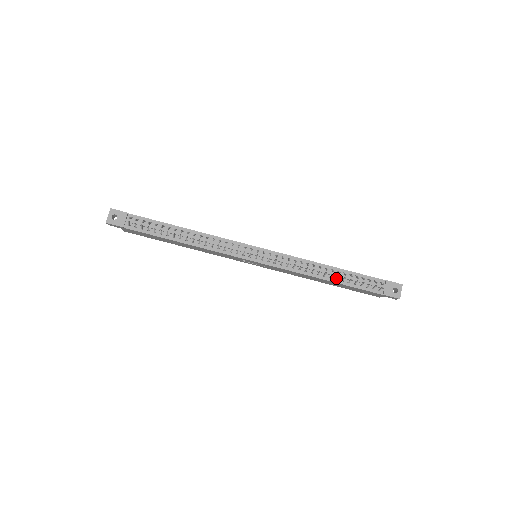
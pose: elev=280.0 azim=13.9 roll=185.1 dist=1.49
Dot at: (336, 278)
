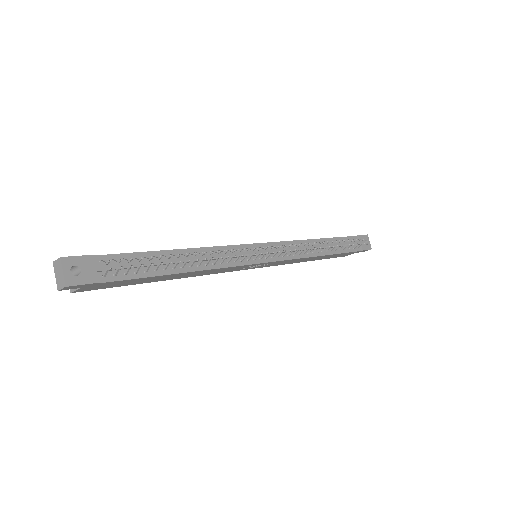
Dot at: (331, 249)
